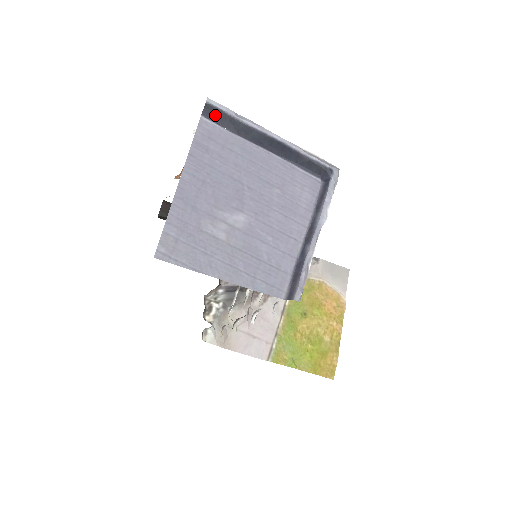
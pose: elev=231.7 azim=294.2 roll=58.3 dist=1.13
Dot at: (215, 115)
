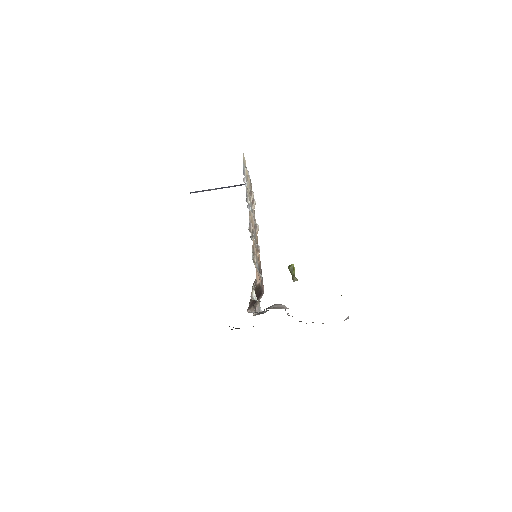
Dot at: (195, 192)
